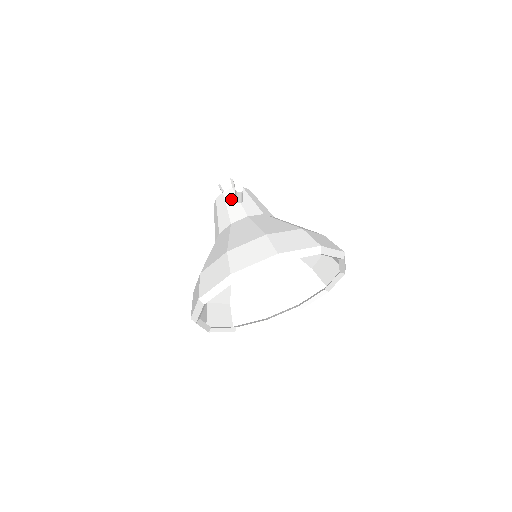
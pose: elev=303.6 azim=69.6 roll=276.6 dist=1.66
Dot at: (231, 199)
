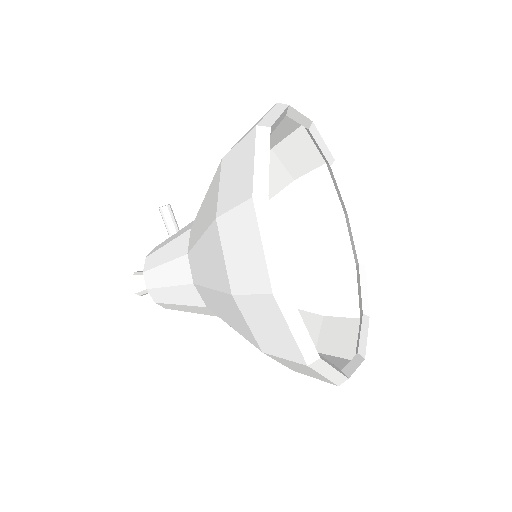
Dot at: (163, 243)
